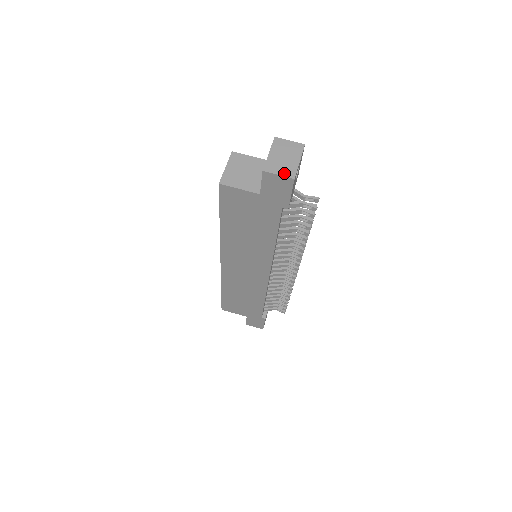
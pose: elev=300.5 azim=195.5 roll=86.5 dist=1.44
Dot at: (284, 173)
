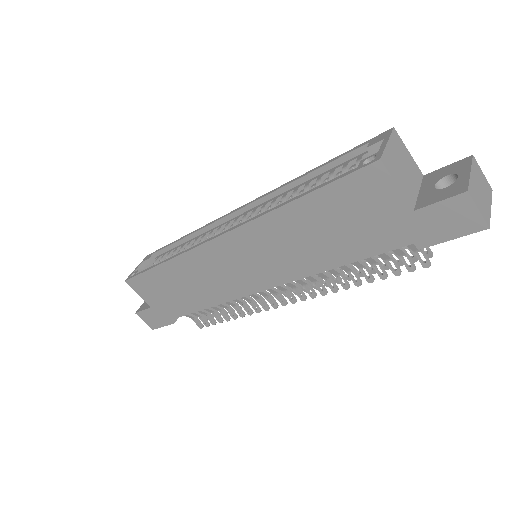
Dot at: (483, 212)
